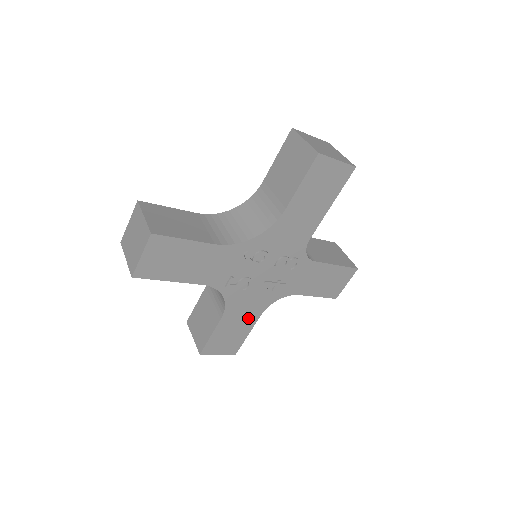
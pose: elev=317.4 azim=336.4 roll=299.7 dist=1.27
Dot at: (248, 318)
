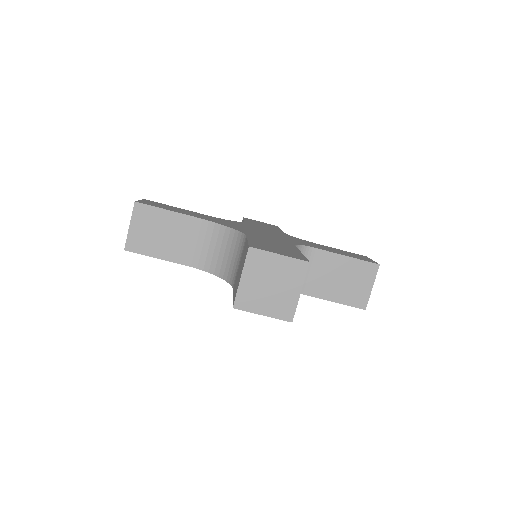
Dot at: occluded
